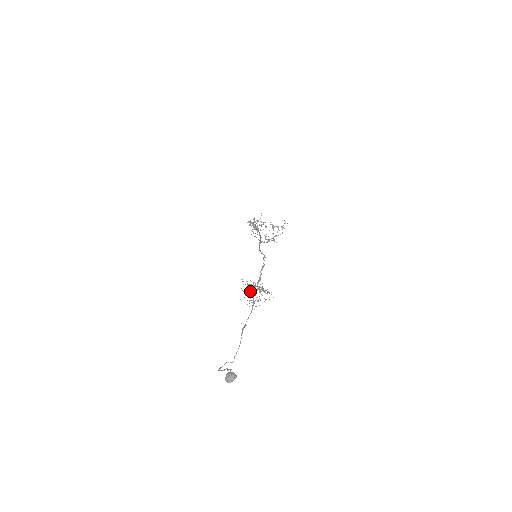
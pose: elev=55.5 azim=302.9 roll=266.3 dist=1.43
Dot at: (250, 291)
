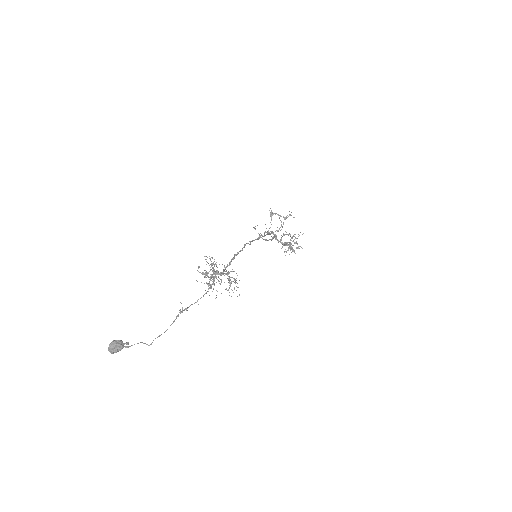
Dot at: occluded
